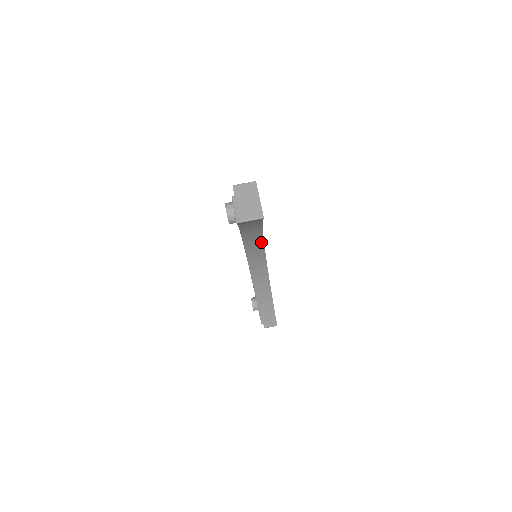
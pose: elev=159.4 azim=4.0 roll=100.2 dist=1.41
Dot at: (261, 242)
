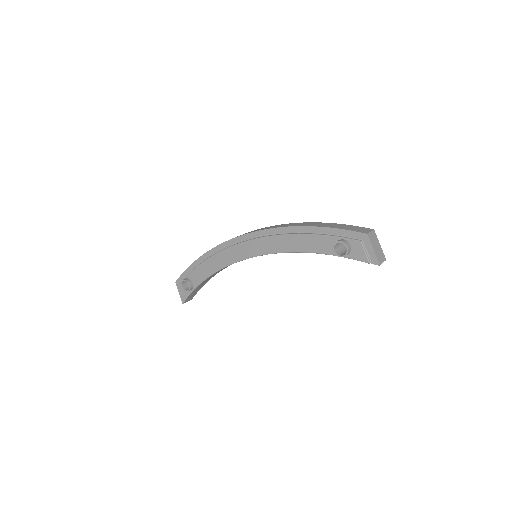
Dot at: occluded
